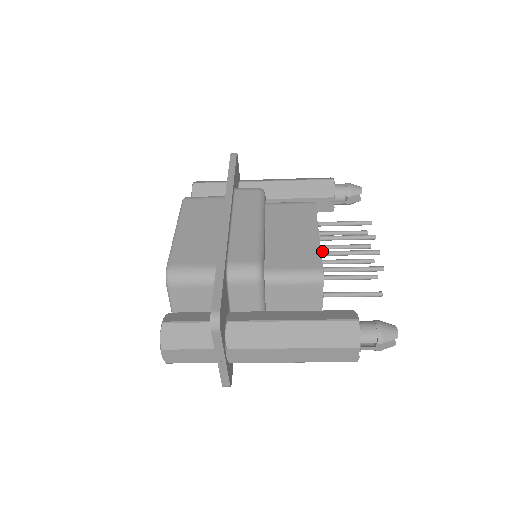
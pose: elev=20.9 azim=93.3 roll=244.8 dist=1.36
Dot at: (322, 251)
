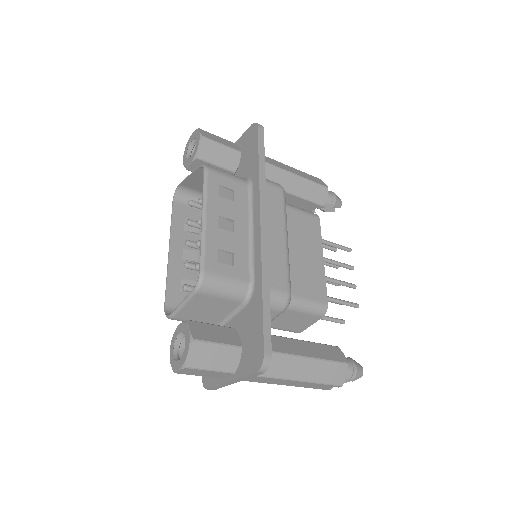
Dot at: occluded
